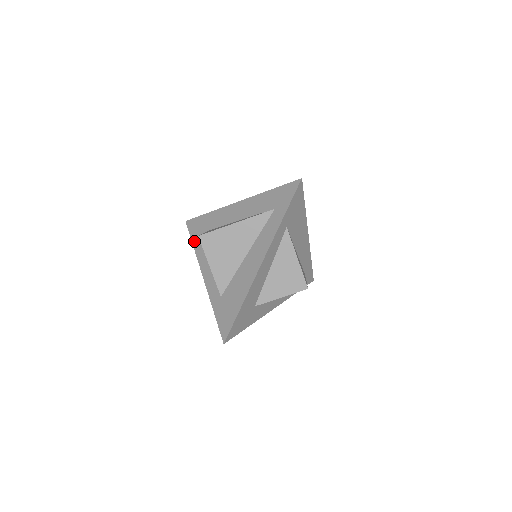
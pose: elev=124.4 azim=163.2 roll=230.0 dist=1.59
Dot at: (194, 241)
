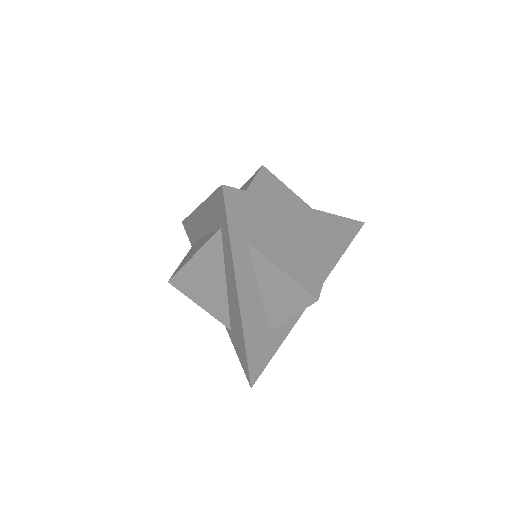
Dot at: occluded
